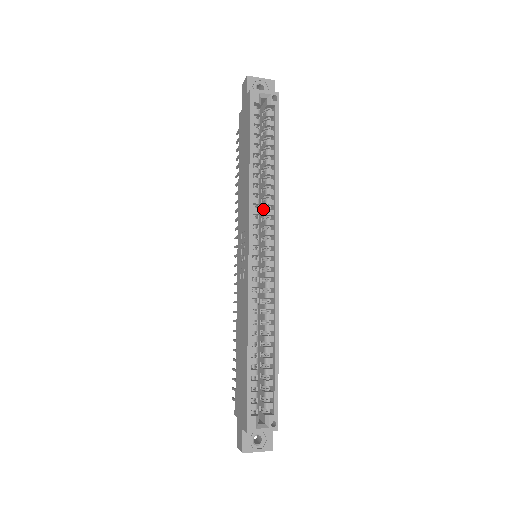
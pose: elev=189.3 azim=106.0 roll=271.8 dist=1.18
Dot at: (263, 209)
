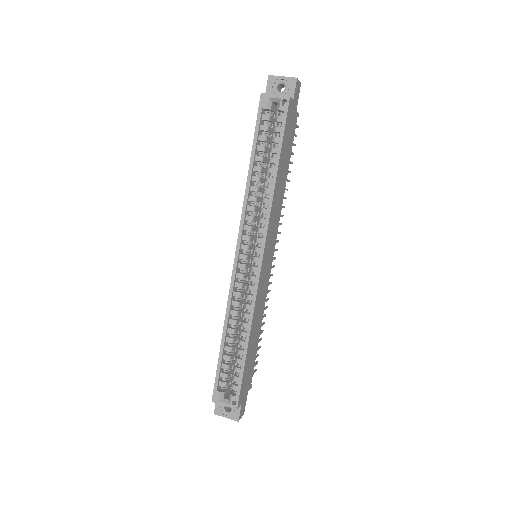
Dot at: (261, 215)
